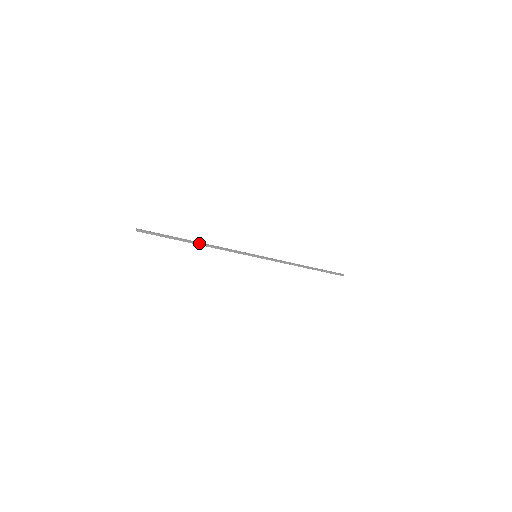
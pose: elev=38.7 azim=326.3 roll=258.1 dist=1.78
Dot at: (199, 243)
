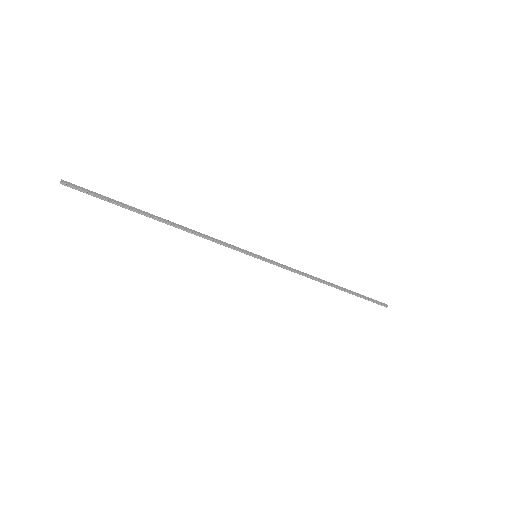
Dot at: (165, 220)
